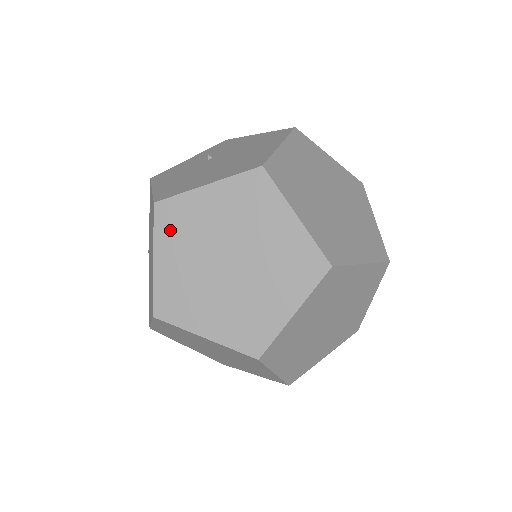
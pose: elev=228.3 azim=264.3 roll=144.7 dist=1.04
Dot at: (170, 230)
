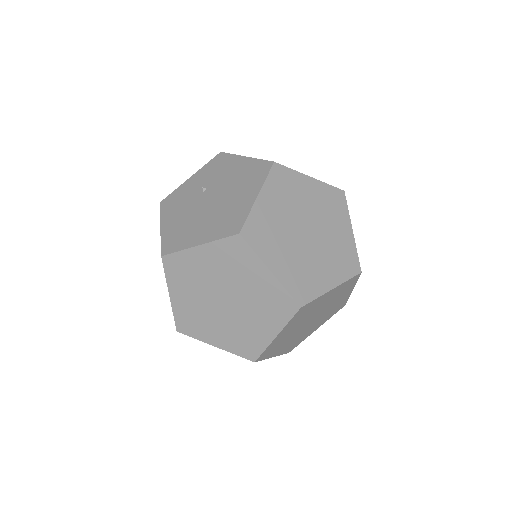
Dot at: (177, 276)
